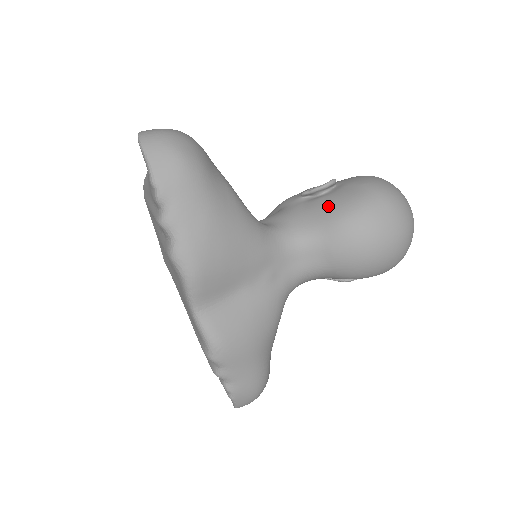
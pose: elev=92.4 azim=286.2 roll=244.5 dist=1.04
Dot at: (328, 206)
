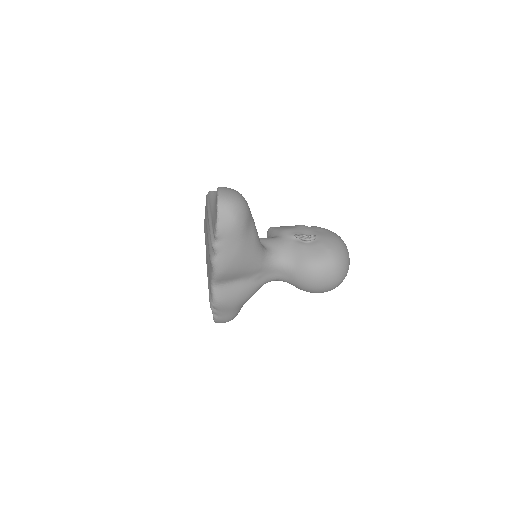
Dot at: (304, 254)
